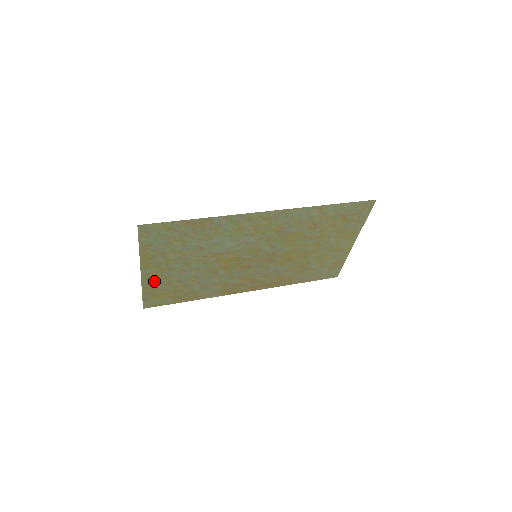
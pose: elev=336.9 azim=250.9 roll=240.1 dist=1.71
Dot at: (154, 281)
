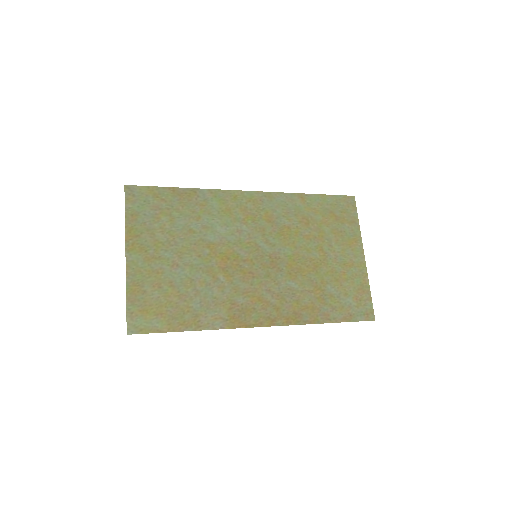
Dot at: (141, 278)
